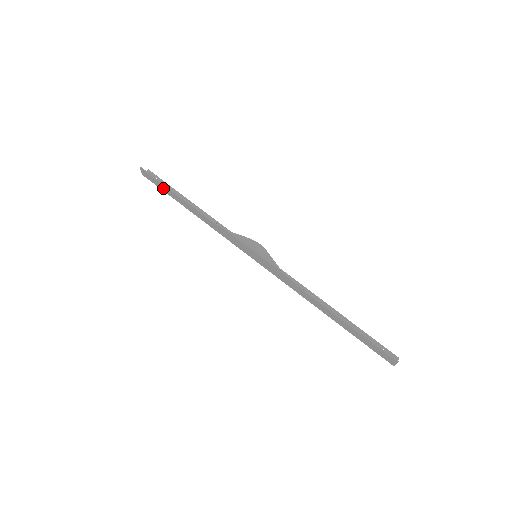
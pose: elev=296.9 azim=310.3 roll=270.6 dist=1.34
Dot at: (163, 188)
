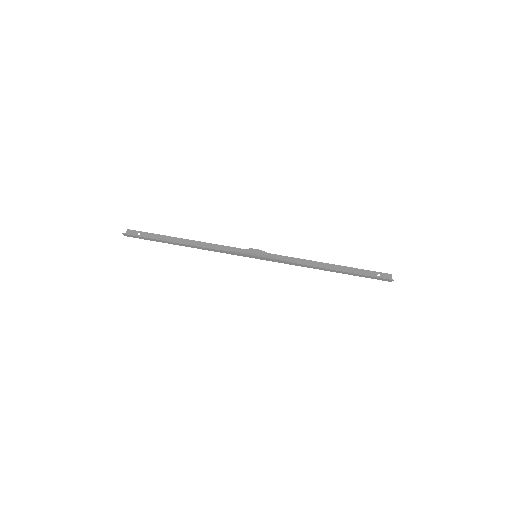
Dot at: (151, 240)
